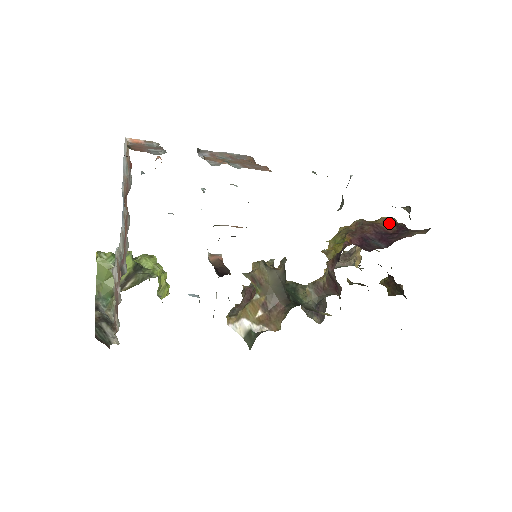
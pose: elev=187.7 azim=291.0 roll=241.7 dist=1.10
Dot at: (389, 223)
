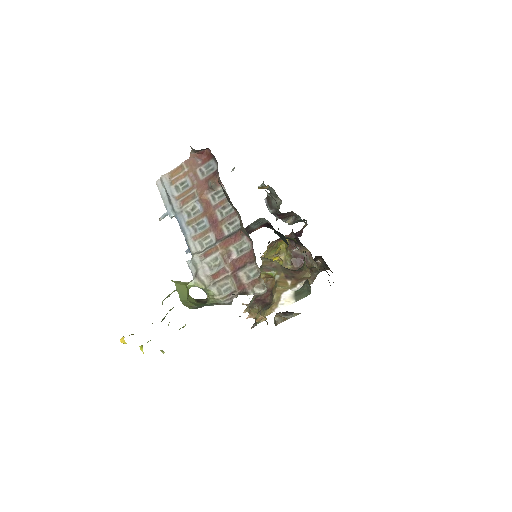
Dot at: occluded
